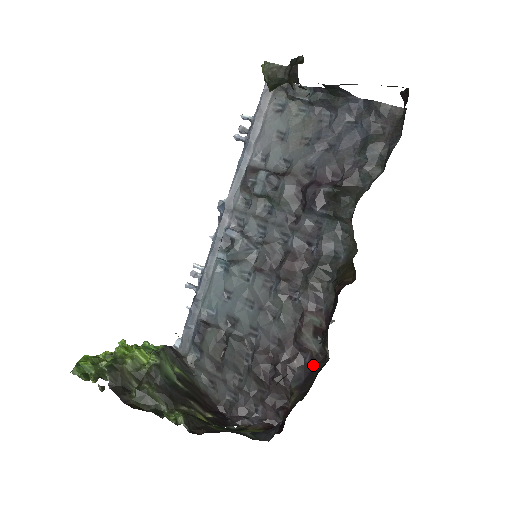
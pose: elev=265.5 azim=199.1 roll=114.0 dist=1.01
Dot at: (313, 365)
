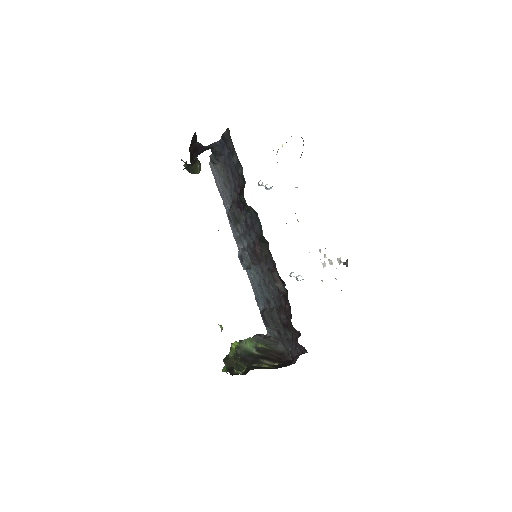
Dot at: occluded
